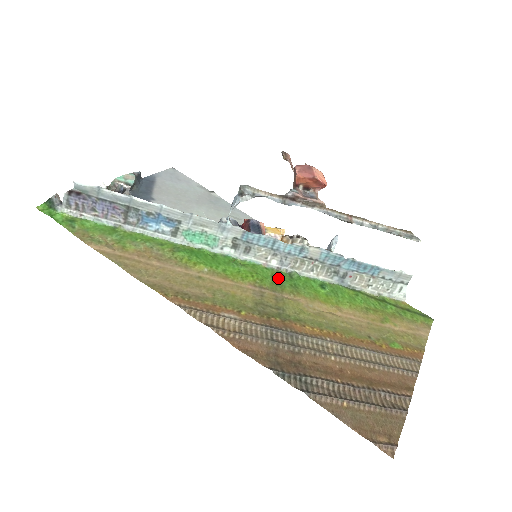
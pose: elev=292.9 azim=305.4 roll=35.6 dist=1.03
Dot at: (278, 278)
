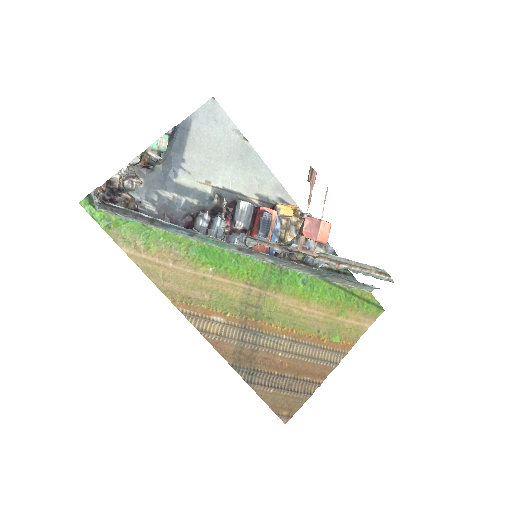
Dot at: (269, 274)
